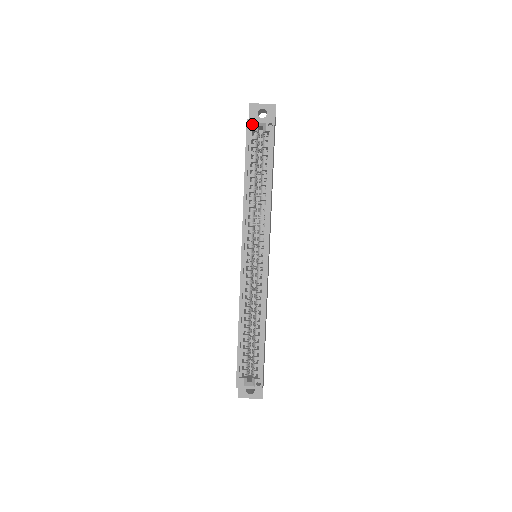
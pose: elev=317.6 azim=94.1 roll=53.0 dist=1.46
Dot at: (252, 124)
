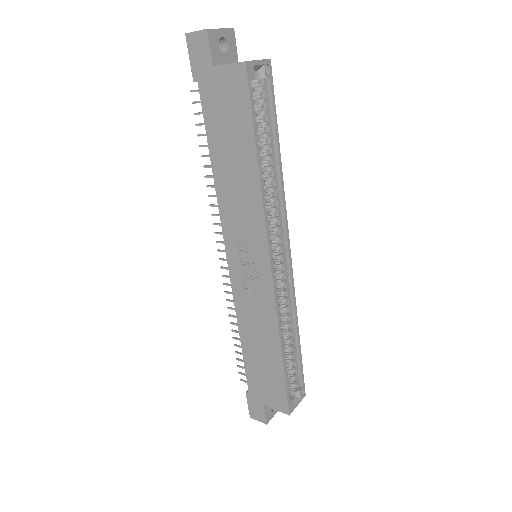
Dot at: (252, 69)
